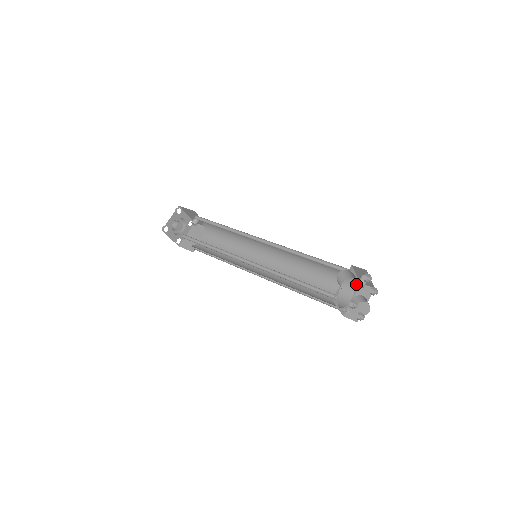
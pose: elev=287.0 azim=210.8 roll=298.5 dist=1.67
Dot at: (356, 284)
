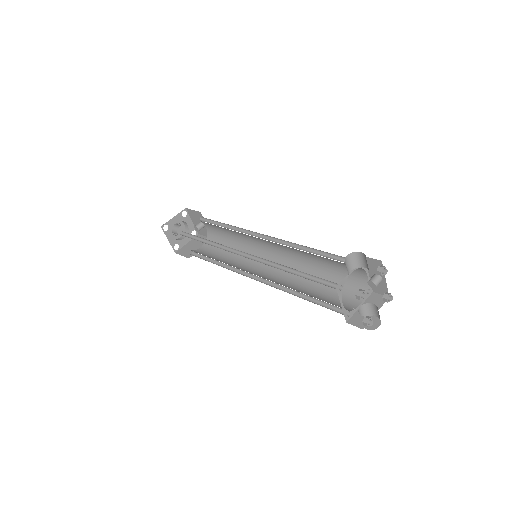
Dot at: (367, 288)
